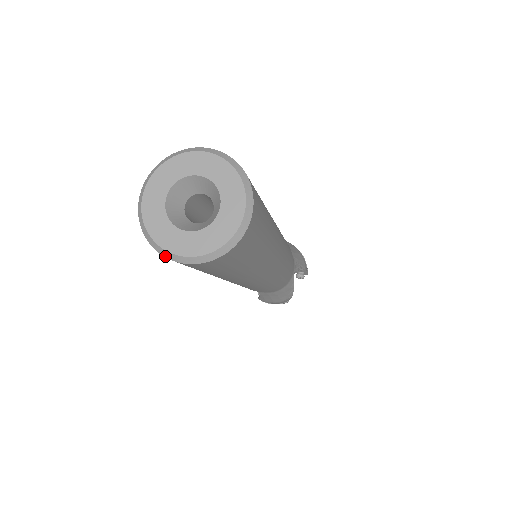
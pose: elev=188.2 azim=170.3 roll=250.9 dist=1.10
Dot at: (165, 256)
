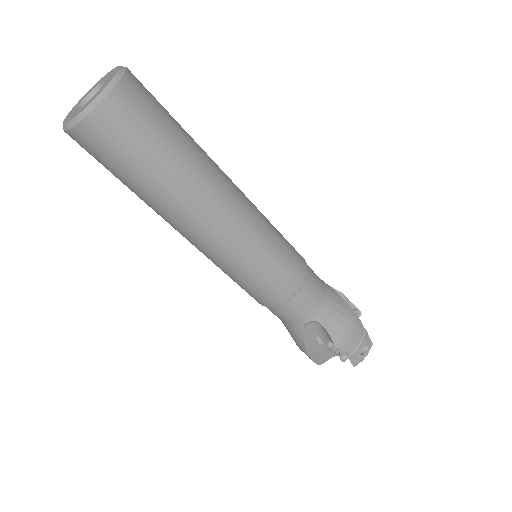
Dot at: (90, 111)
